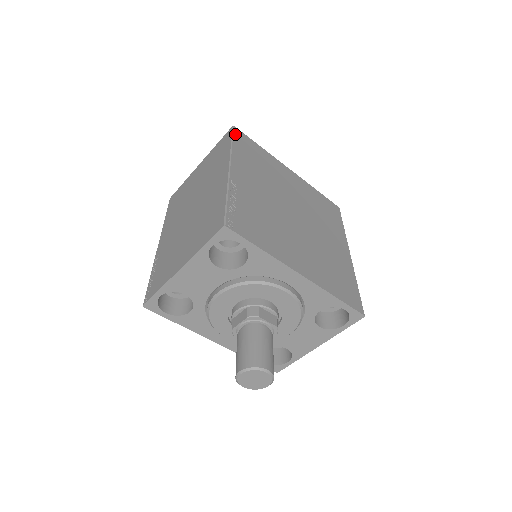
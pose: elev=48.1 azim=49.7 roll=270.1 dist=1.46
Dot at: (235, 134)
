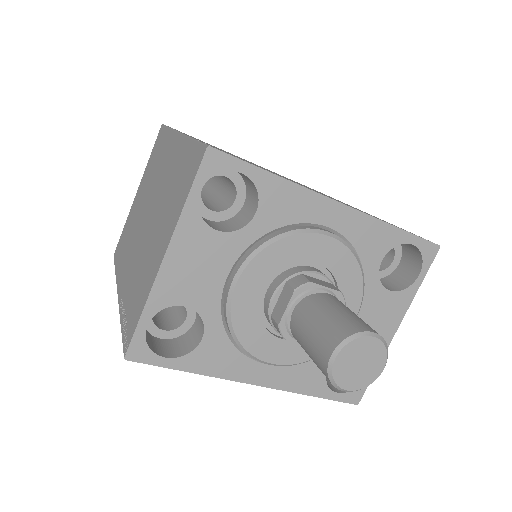
Dot at: occluded
